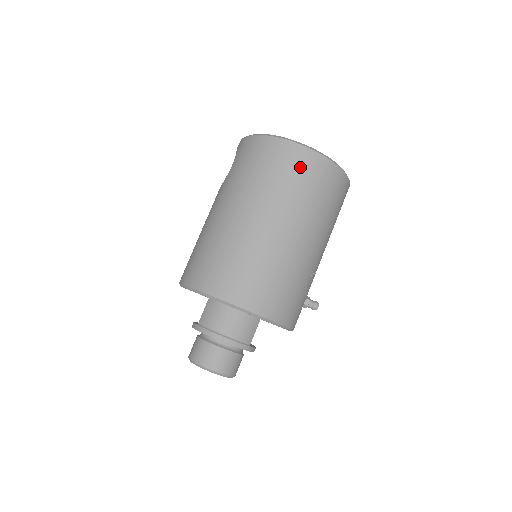
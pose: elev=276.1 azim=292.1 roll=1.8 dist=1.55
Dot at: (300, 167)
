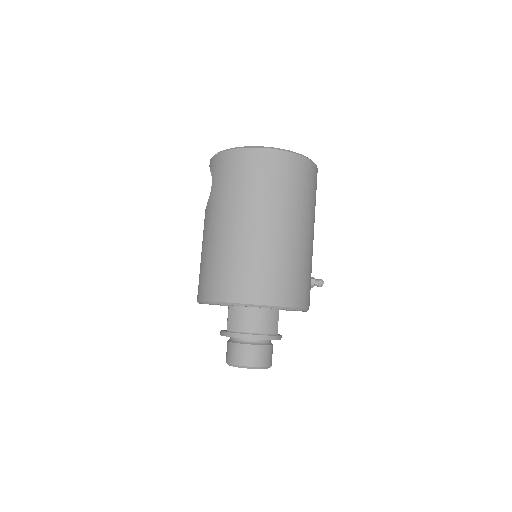
Dot at: (275, 168)
